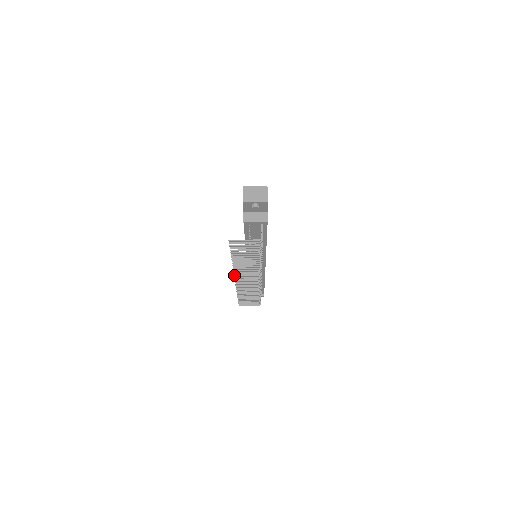
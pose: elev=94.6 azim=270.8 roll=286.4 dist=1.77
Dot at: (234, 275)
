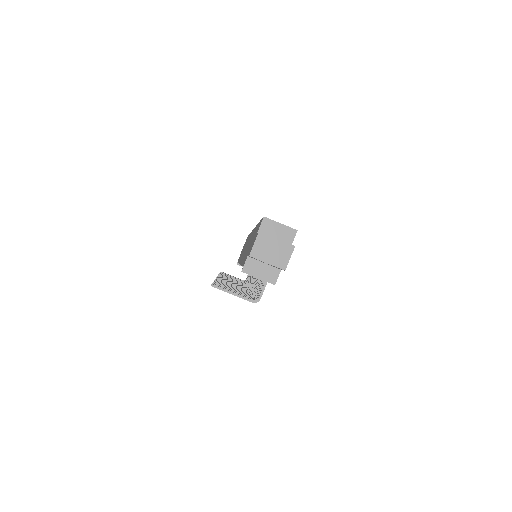
Dot at: occluded
